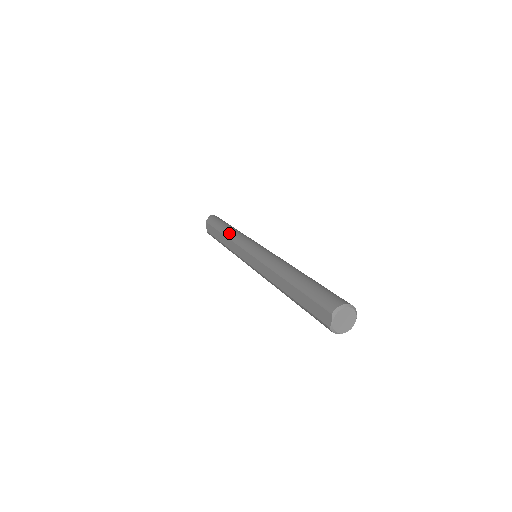
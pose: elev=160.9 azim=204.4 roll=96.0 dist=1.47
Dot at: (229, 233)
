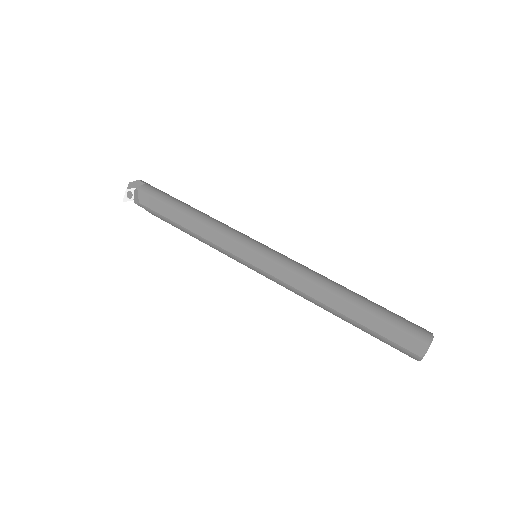
Dot at: (203, 218)
